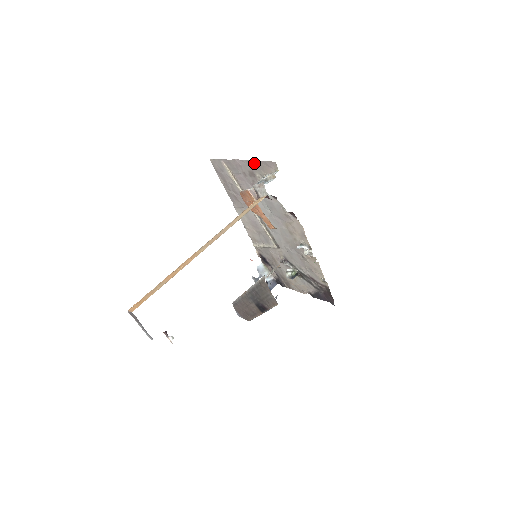
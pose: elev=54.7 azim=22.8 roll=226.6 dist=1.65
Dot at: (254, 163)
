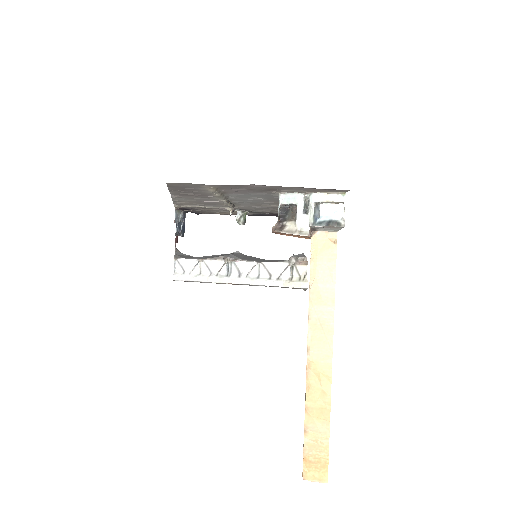
Dot at: (295, 187)
